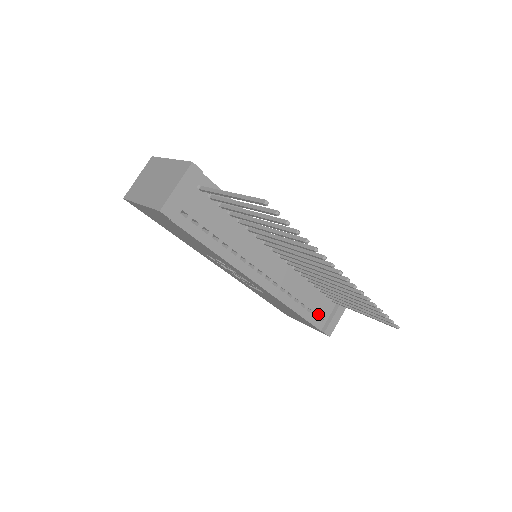
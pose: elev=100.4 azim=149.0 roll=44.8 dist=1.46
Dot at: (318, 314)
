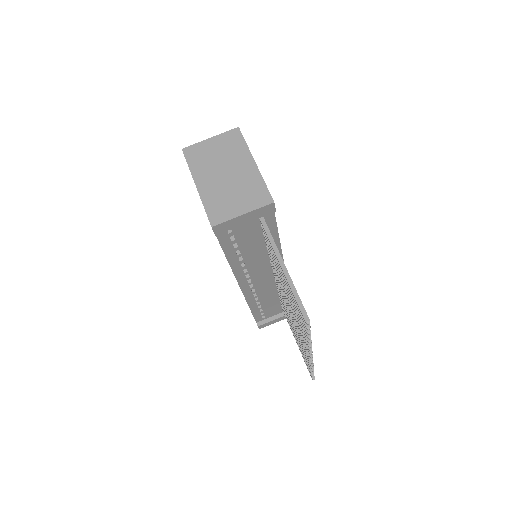
Dot at: (265, 313)
